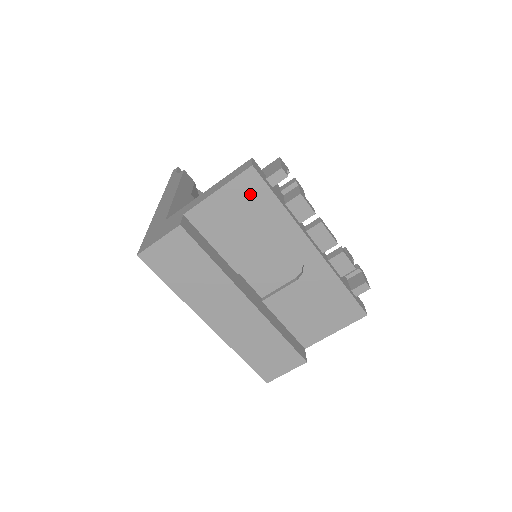
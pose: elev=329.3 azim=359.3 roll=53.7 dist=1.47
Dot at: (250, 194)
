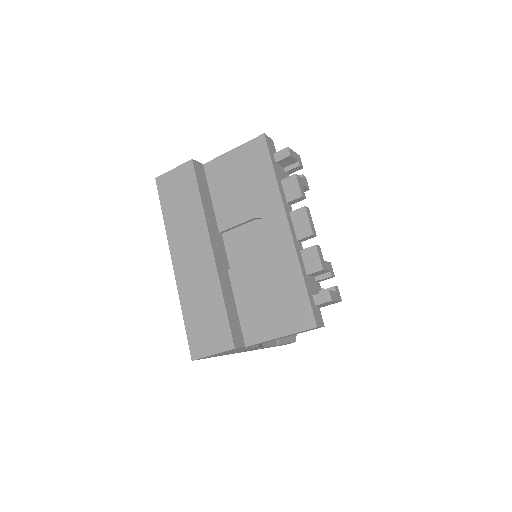
Dot at: (254, 158)
